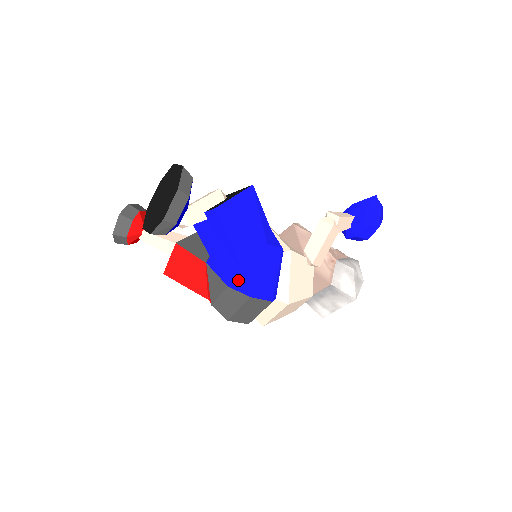
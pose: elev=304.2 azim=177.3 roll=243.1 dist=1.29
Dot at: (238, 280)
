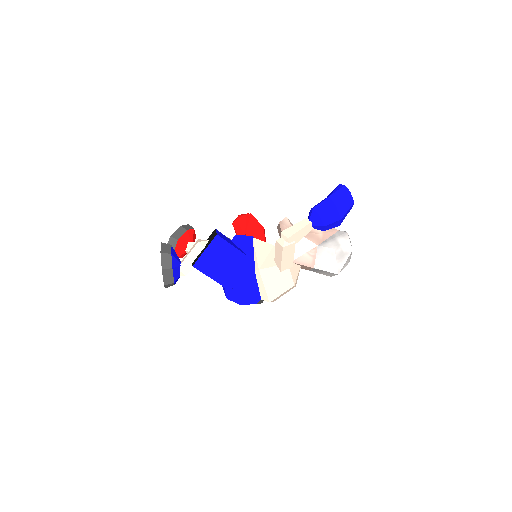
Dot at: (231, 295)
